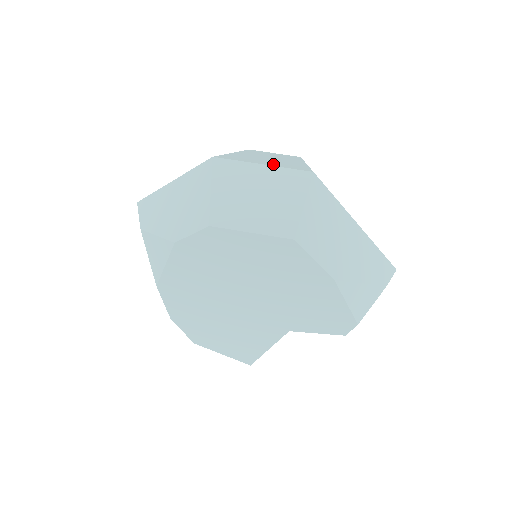
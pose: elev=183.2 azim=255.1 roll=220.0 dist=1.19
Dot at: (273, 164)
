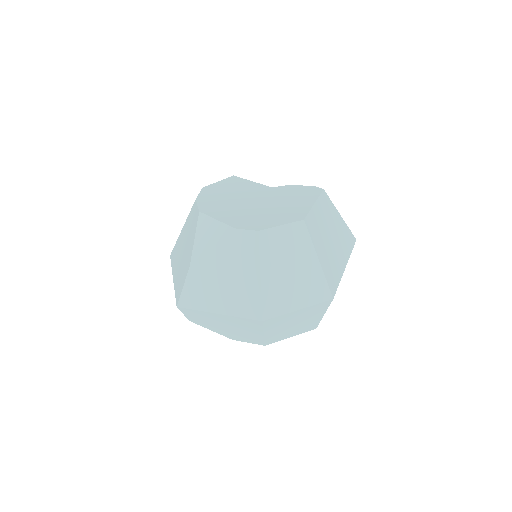
Dot at: (304, 300)
